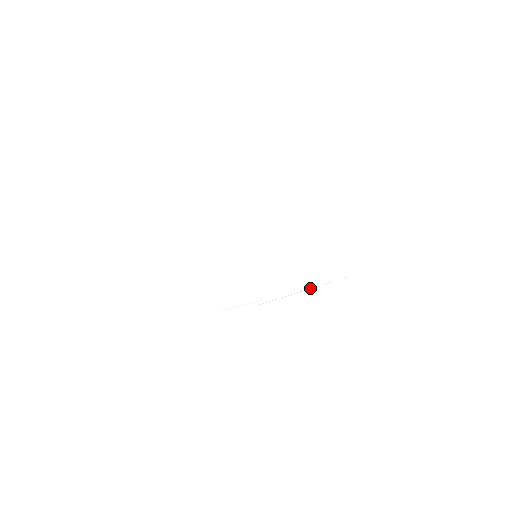
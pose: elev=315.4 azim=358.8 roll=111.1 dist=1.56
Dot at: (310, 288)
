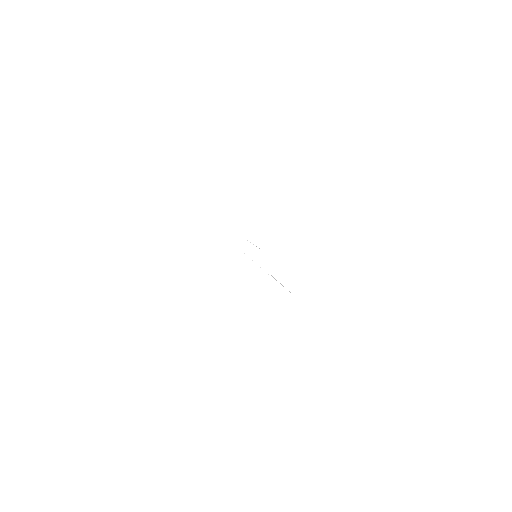
Dot at: occluded
